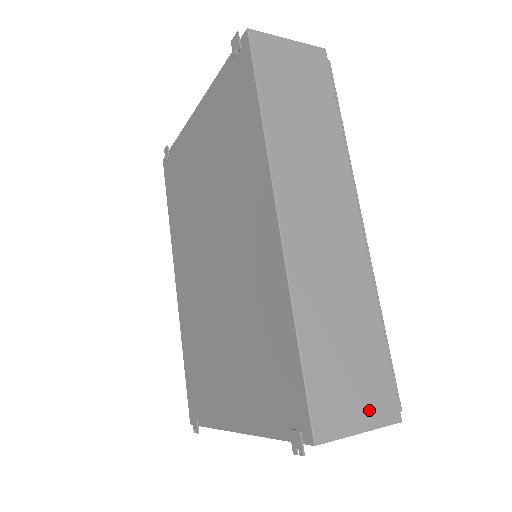
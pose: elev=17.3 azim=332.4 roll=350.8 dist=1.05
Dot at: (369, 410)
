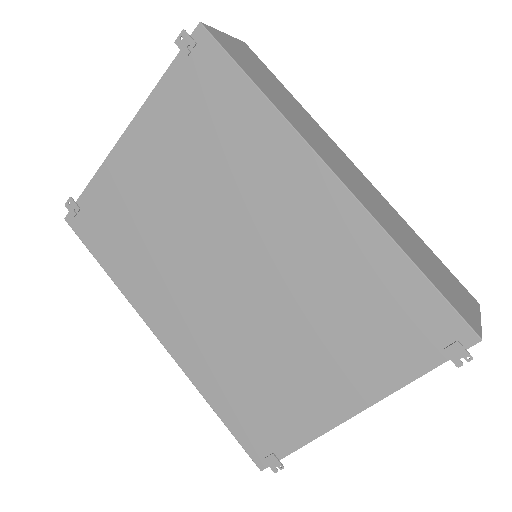
Dot at: (469, 303)
